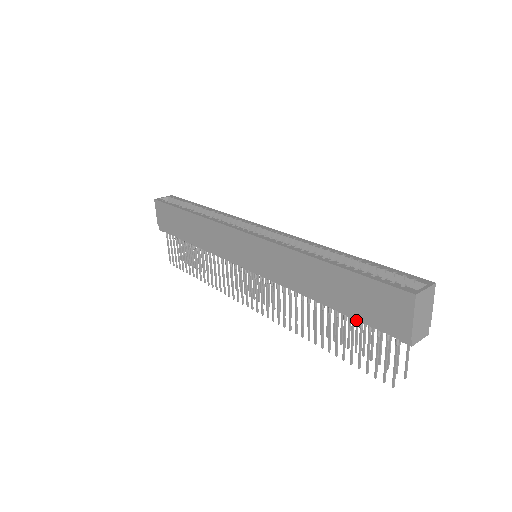
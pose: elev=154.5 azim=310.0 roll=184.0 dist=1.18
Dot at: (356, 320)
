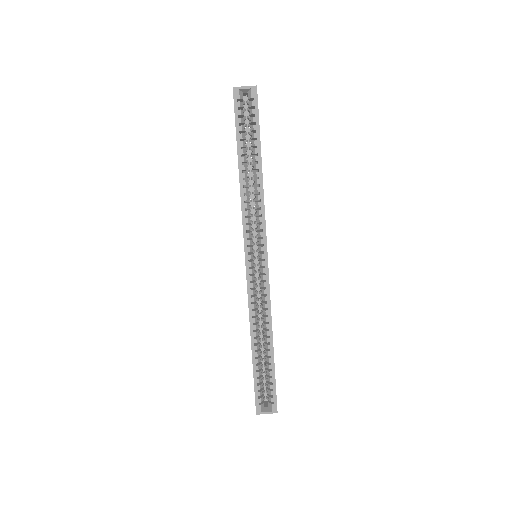
Dot at: occluded
